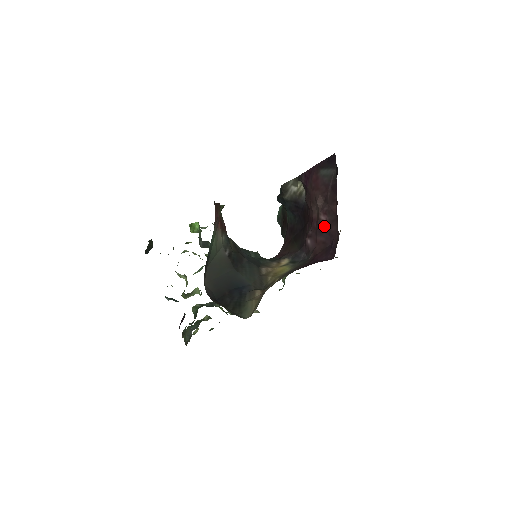
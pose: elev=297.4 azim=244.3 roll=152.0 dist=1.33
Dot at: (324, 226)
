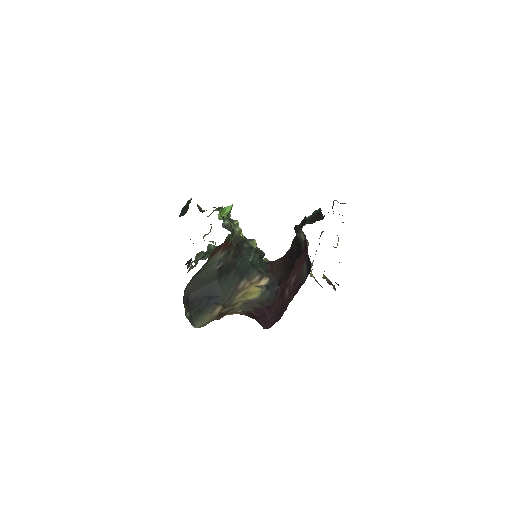
Dot at: (284, 298)
